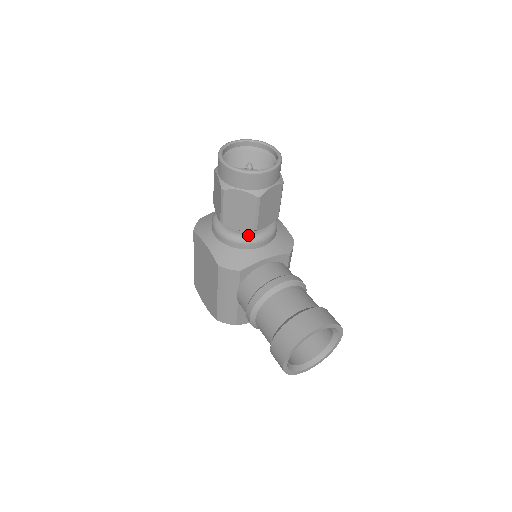
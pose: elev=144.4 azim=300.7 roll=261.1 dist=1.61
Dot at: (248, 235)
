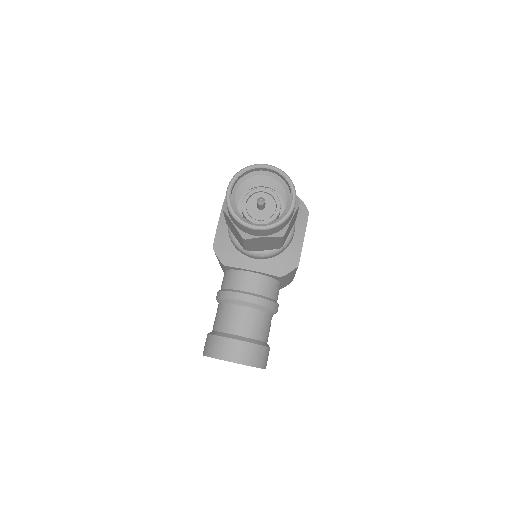
Dot at: occluded
